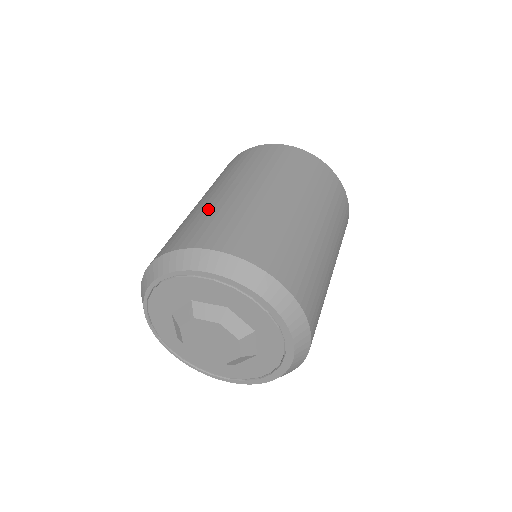
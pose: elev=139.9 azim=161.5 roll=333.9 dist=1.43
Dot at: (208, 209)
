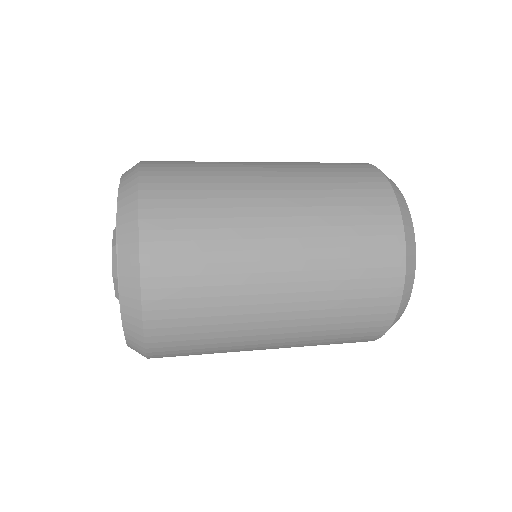
Dot at: occluded
